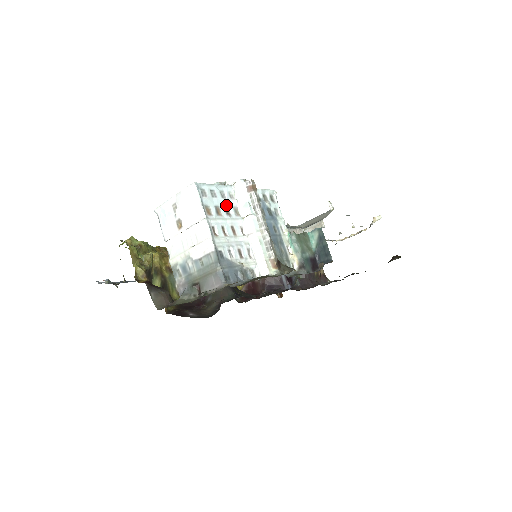
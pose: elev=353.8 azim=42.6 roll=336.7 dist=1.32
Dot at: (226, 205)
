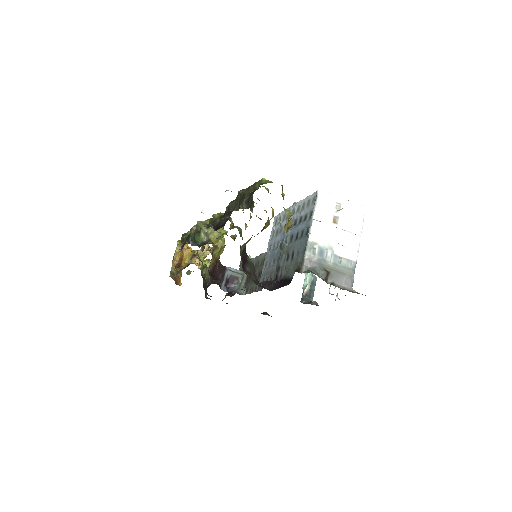
Dot at: occluded
